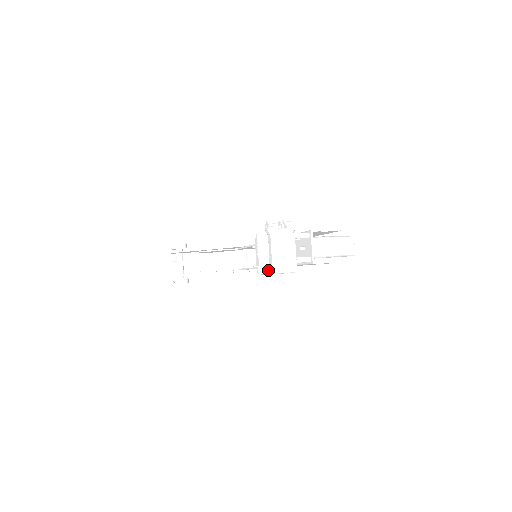
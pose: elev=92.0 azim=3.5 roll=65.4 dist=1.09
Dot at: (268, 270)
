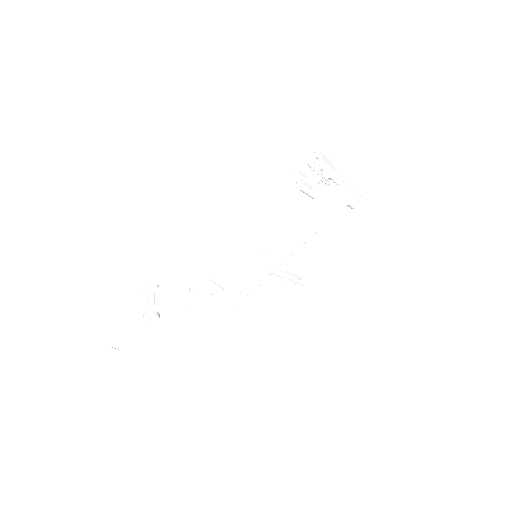
Dot at: (307, 192)
